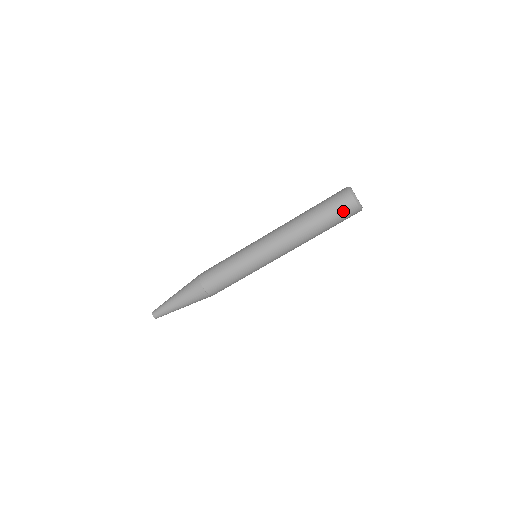
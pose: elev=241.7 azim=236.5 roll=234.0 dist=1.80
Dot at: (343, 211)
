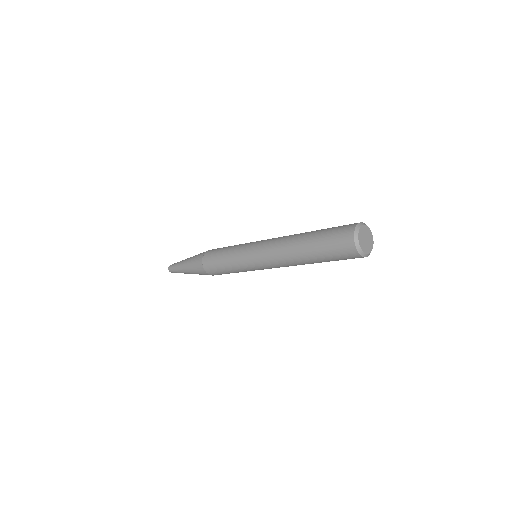
Dot at: (342, 255)
